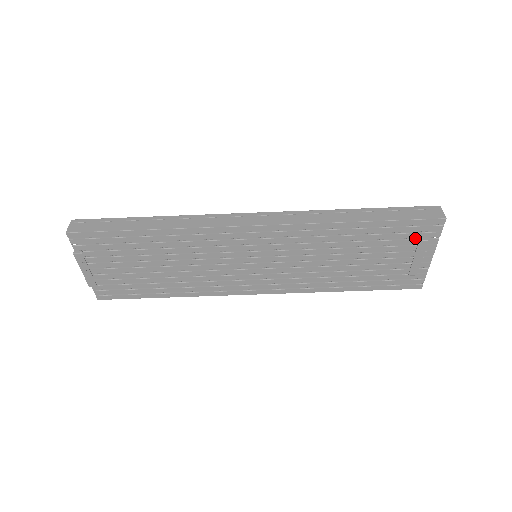
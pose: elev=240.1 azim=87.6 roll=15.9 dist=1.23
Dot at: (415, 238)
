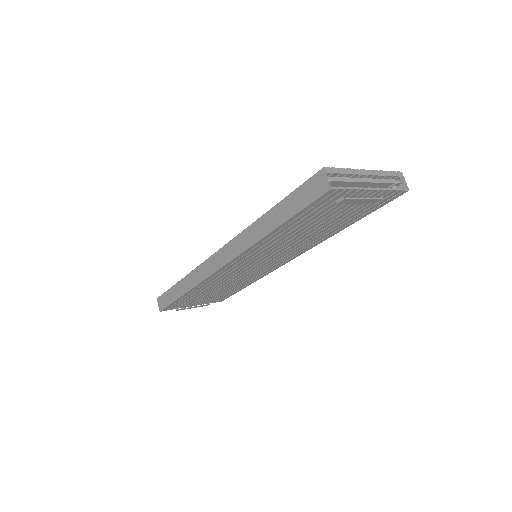
Dot at: (333, 201)
